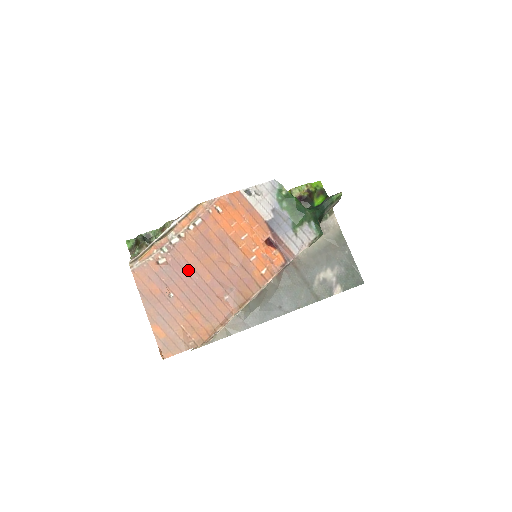
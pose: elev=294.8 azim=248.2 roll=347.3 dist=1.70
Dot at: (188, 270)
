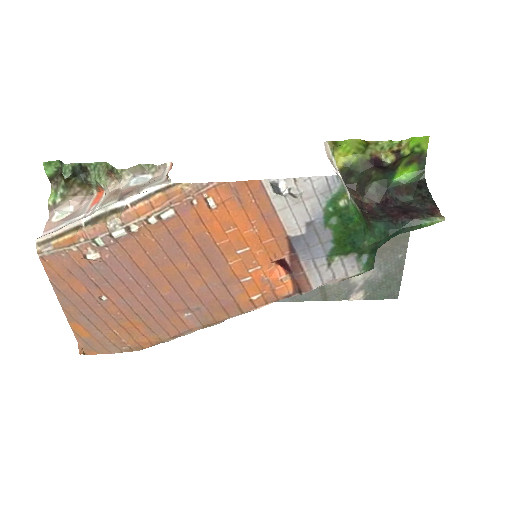
Dot at: (136, 274)
